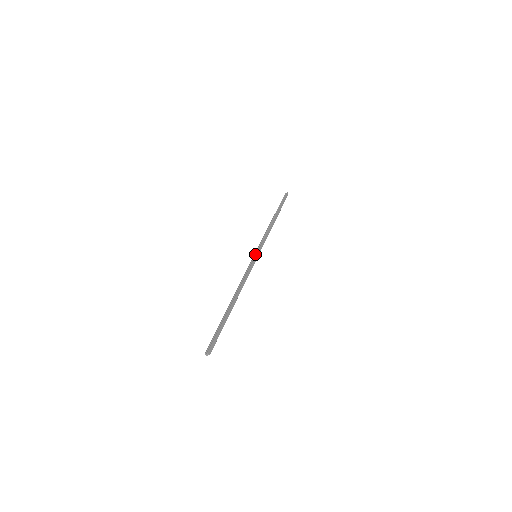
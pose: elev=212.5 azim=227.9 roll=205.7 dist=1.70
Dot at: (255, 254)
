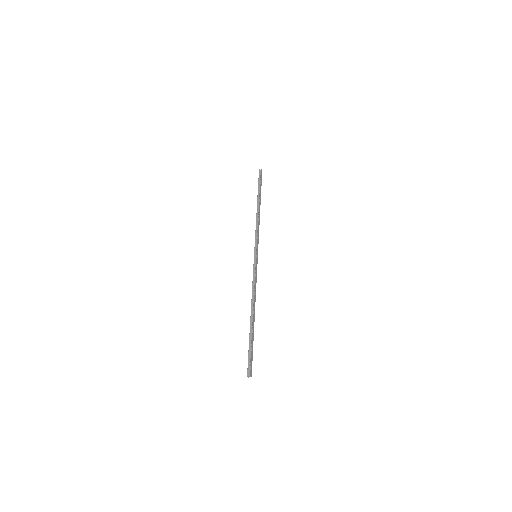
Dot at: (255, 254)
